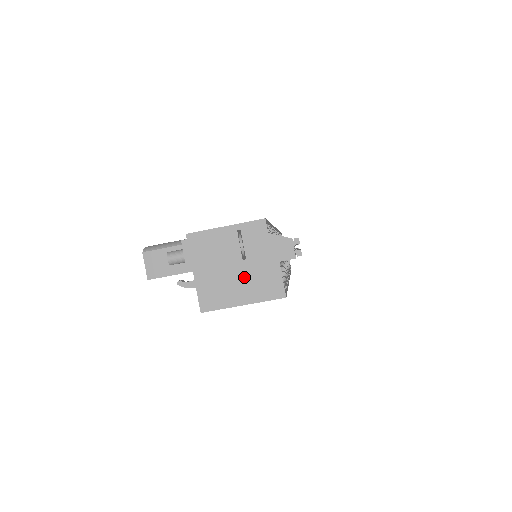
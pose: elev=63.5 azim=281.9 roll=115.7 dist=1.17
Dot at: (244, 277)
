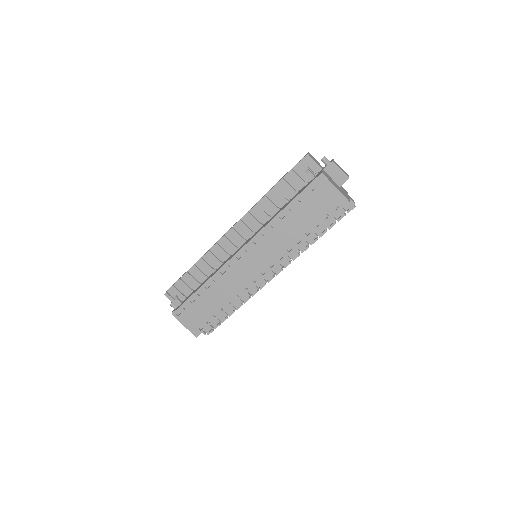
Dot at: (338, 187)
